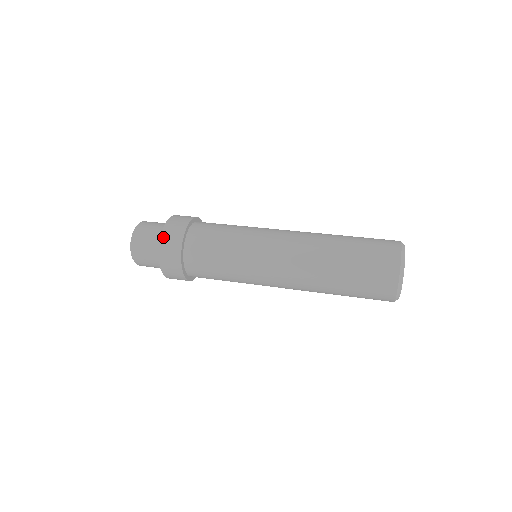
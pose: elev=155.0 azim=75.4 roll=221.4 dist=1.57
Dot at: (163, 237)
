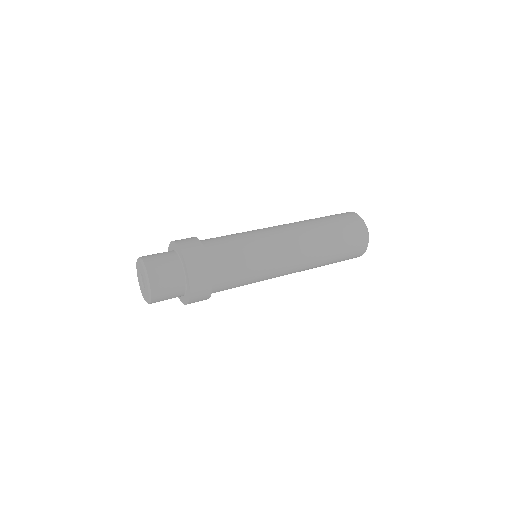
Dot at: (186, 257)
